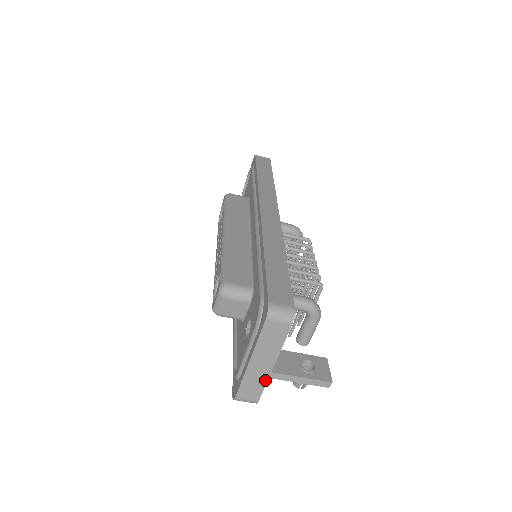
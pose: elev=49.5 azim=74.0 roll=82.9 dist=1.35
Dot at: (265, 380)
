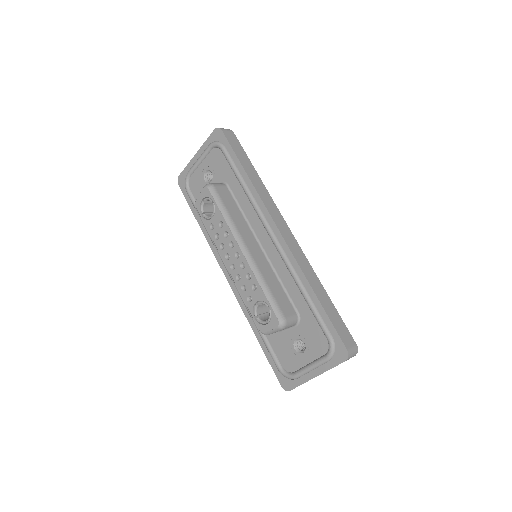
Dot at: occluded
